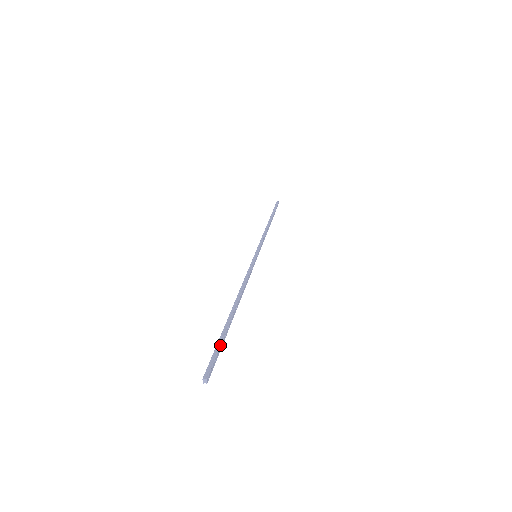
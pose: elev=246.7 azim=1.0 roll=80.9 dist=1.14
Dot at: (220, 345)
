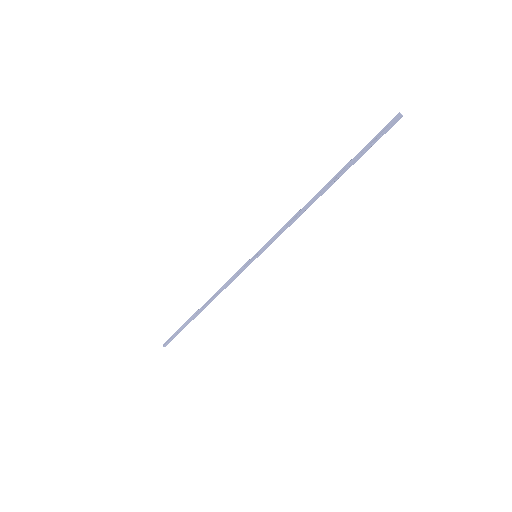
Dot at: (177, 333)
